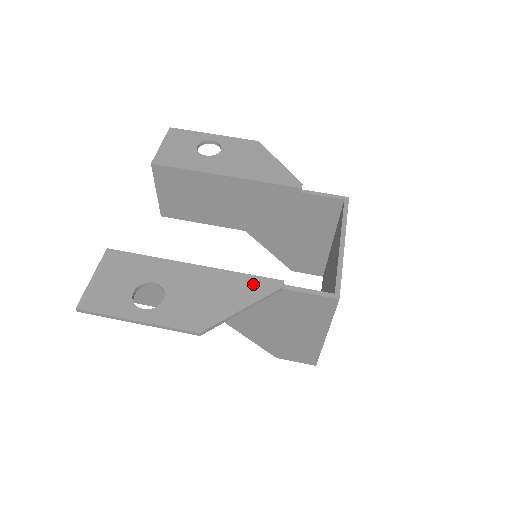
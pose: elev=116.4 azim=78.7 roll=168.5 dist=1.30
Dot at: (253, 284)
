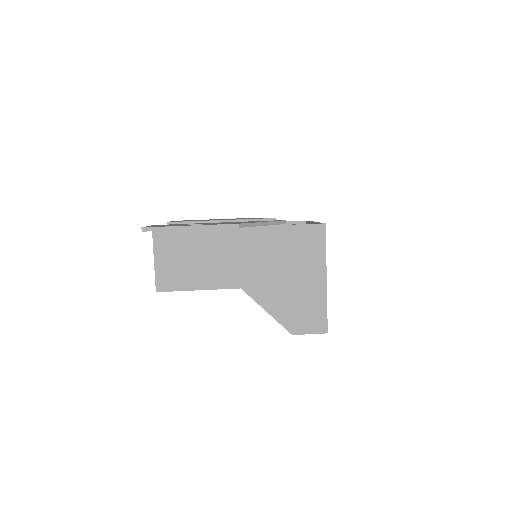
Dot at: occluded
